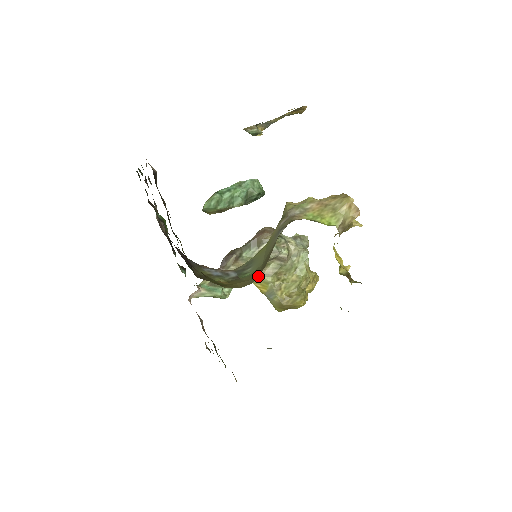
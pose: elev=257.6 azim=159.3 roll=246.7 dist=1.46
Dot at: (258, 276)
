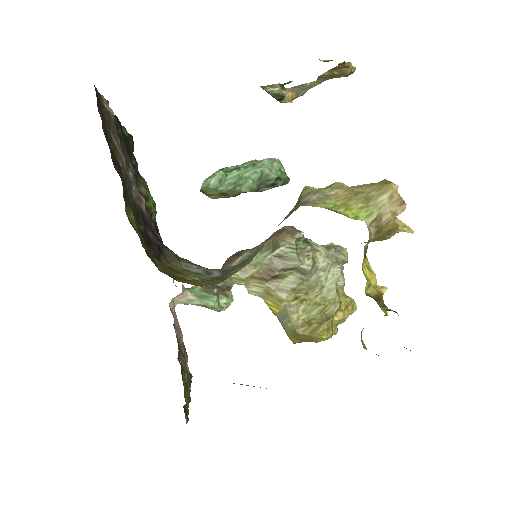
Dot at: occluded
